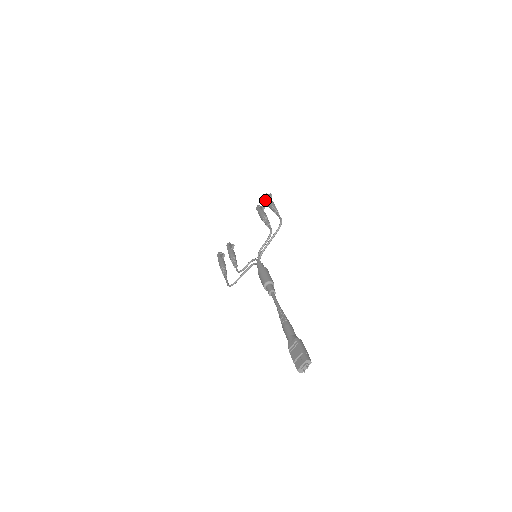
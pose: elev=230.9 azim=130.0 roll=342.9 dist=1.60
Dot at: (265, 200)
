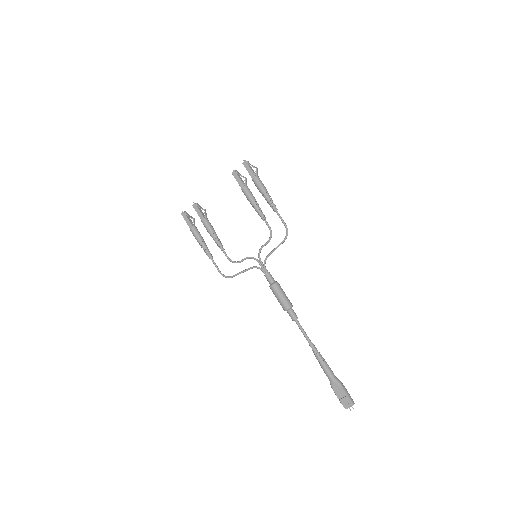
Dot at: occluded
